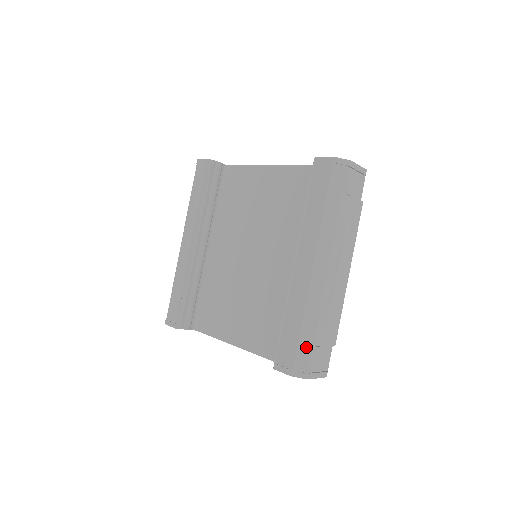
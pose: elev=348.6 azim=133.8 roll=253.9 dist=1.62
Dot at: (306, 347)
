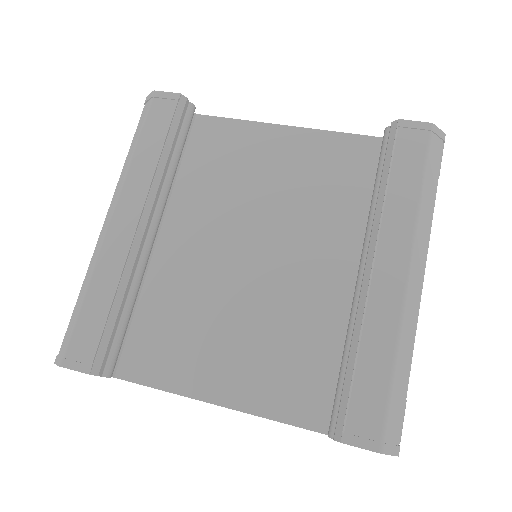
Dot at: (398, 401)
